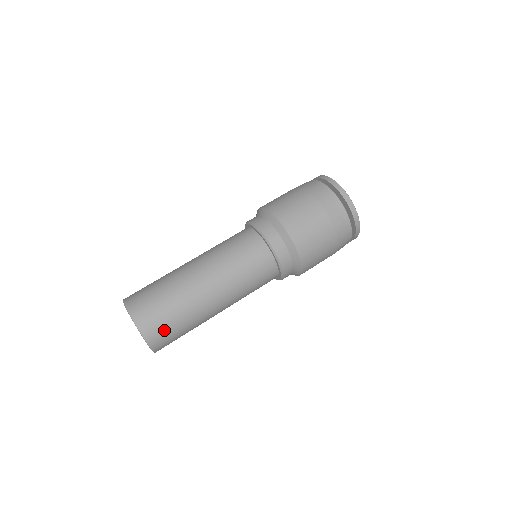
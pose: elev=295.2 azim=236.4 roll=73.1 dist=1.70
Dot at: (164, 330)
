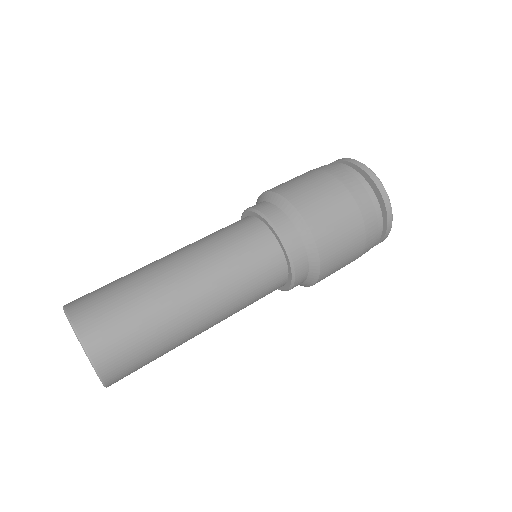
Dot at: (105, 316)
